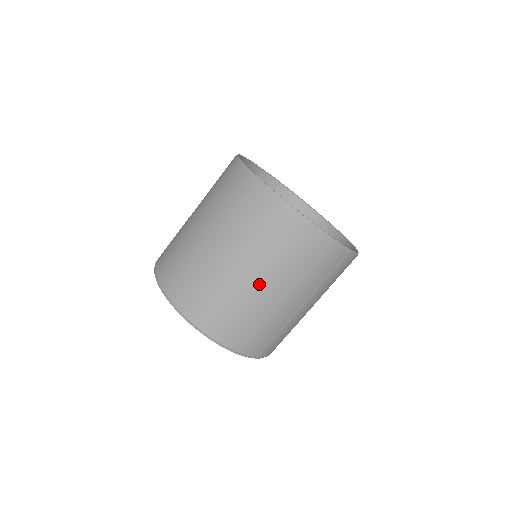
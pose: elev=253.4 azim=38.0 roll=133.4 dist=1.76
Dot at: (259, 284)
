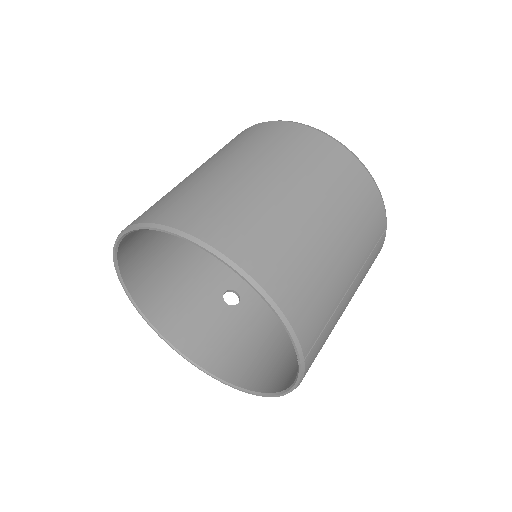
Dot at: (321, 220)
